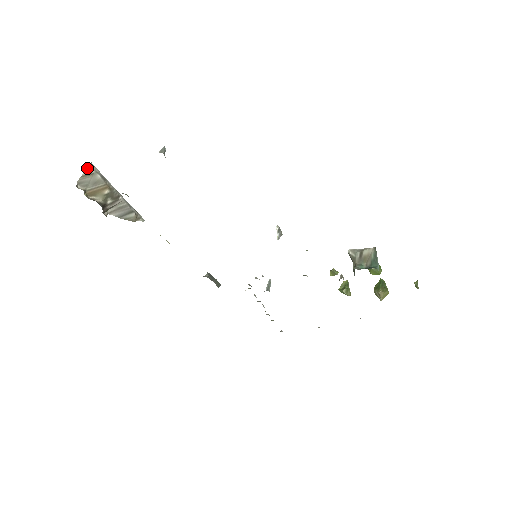
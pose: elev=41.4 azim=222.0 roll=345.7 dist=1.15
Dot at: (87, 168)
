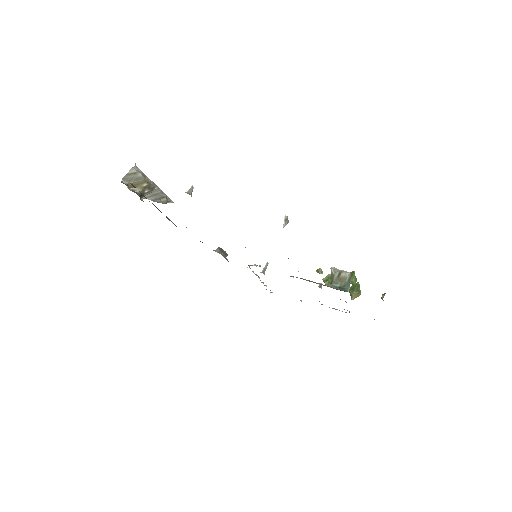
Dot at: (131, 168)
